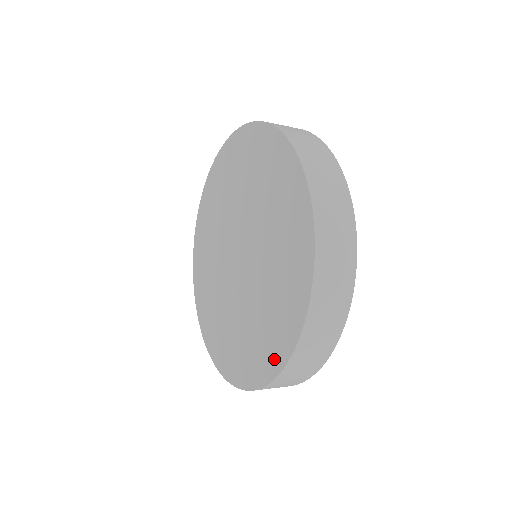
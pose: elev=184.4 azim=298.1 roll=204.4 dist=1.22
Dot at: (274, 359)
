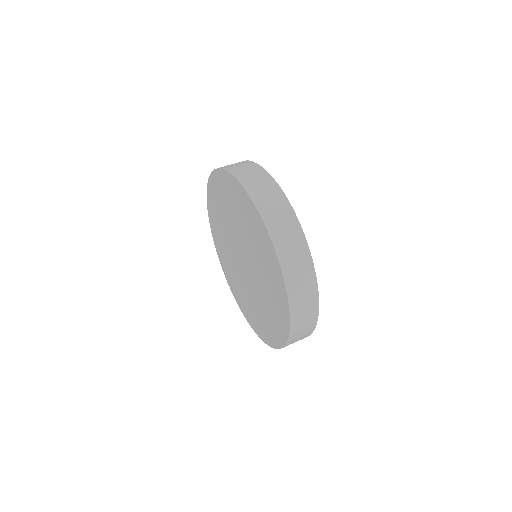
Dot at: (284, 315)
